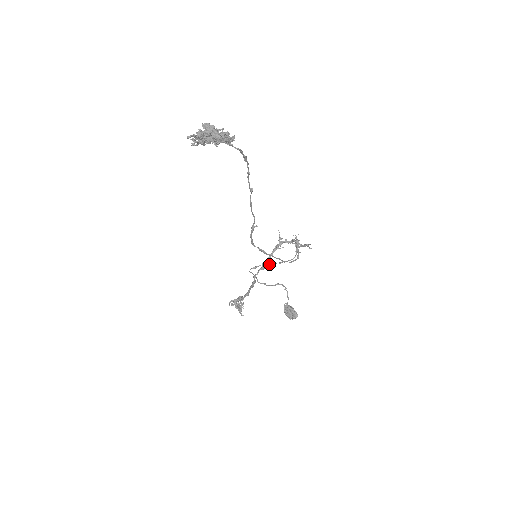
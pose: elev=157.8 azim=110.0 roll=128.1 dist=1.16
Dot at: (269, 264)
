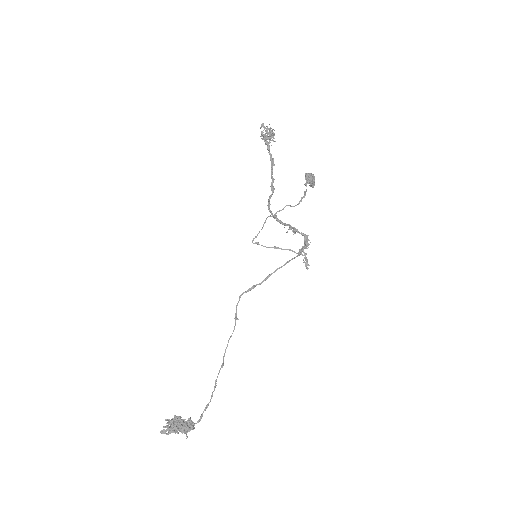
Dot at: occluded
